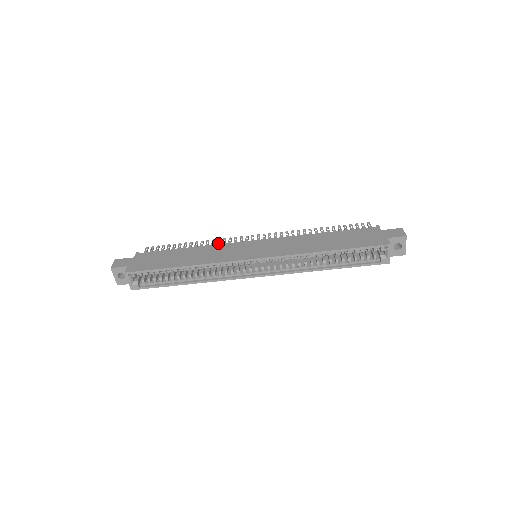
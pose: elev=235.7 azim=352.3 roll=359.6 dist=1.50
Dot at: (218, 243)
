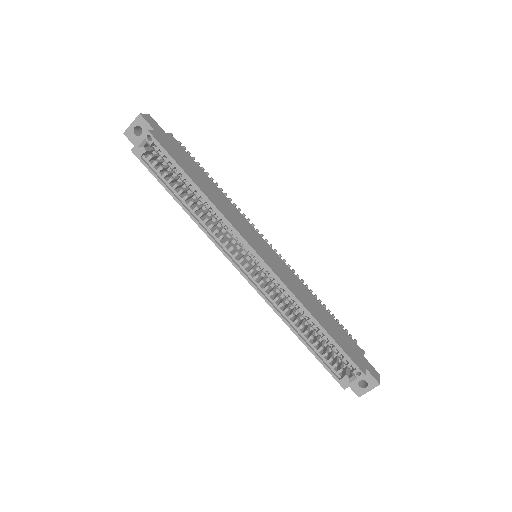
Dot at: occluded
